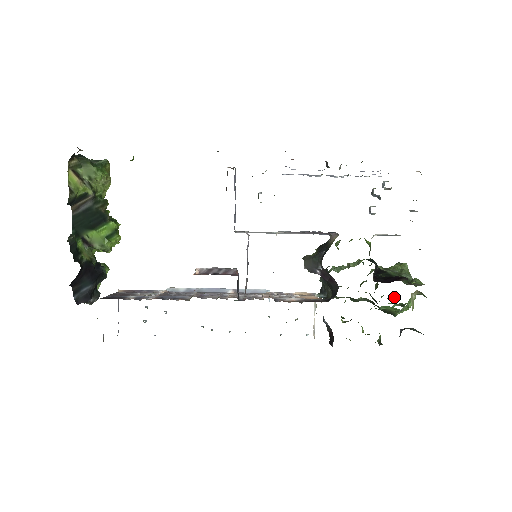
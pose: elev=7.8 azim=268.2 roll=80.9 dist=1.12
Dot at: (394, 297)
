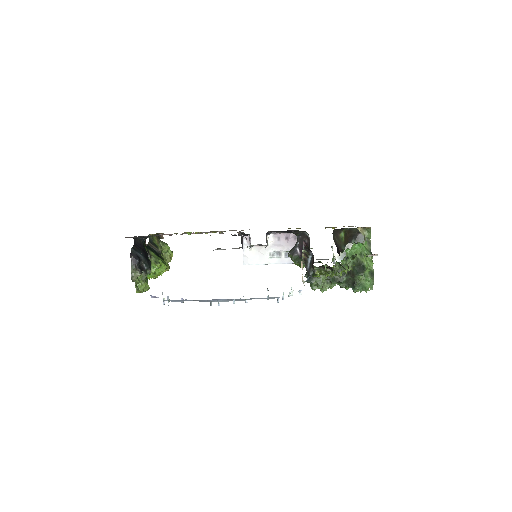
Dot at: (370, 289)
